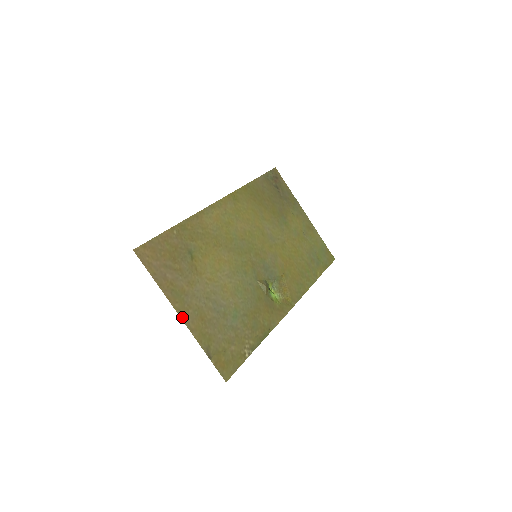
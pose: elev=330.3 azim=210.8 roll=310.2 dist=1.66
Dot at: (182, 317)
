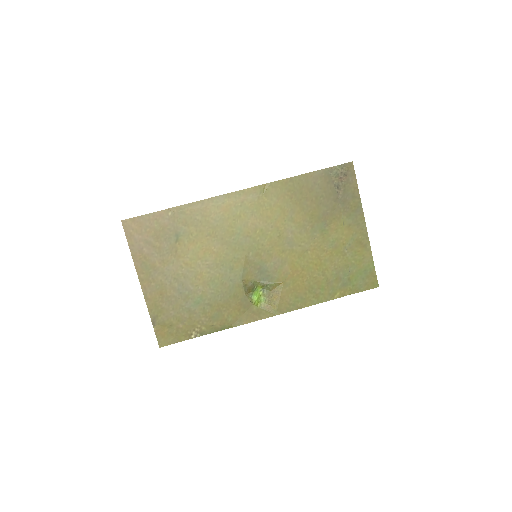
Dot at: (142, 286)
